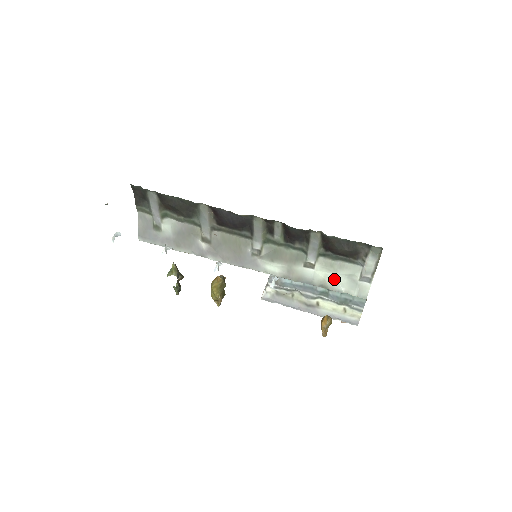
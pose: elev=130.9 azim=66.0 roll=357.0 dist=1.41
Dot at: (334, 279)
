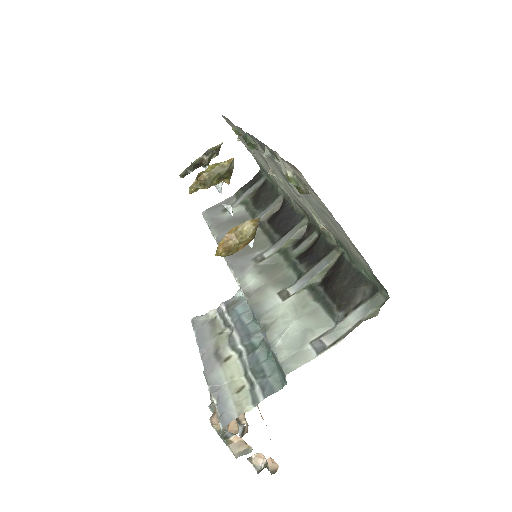
Dot at: (287, 324)
